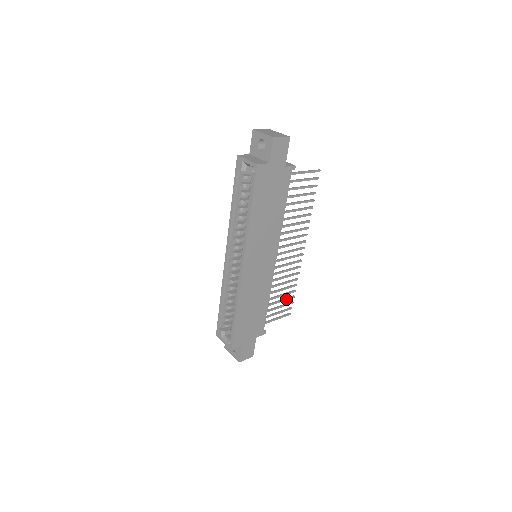
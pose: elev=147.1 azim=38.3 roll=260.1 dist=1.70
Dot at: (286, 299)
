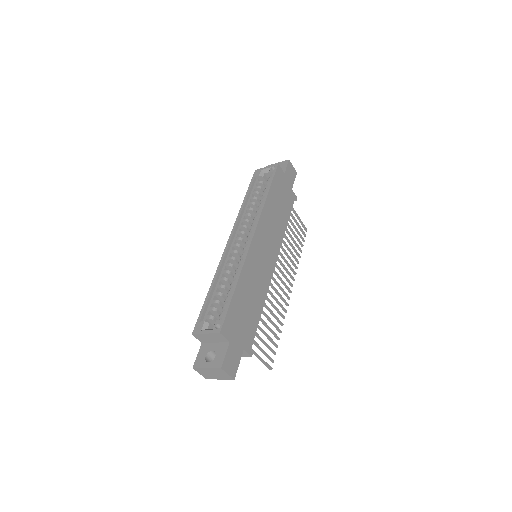
Dot at: (271, 339)
